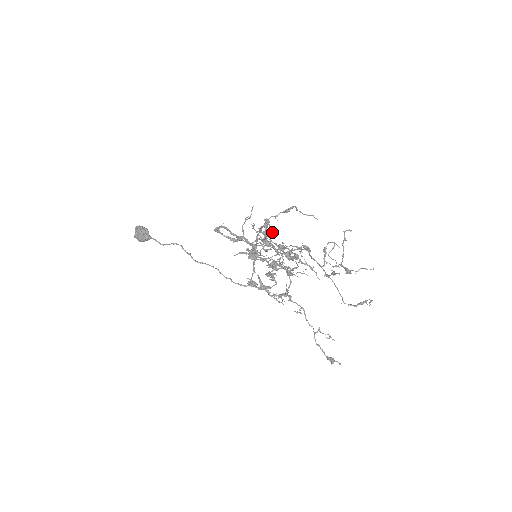
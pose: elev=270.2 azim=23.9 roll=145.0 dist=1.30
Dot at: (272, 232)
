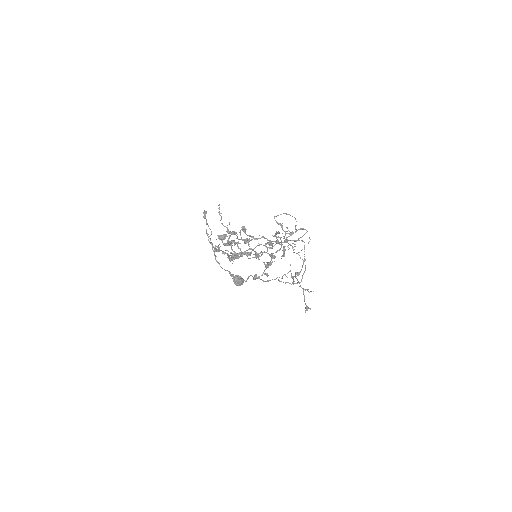
Dot at: (225, 235)
